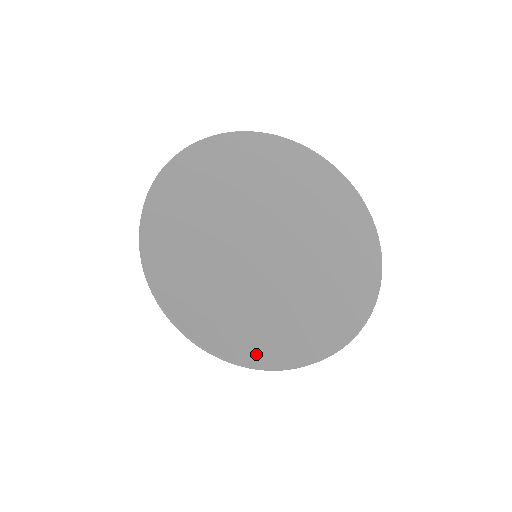
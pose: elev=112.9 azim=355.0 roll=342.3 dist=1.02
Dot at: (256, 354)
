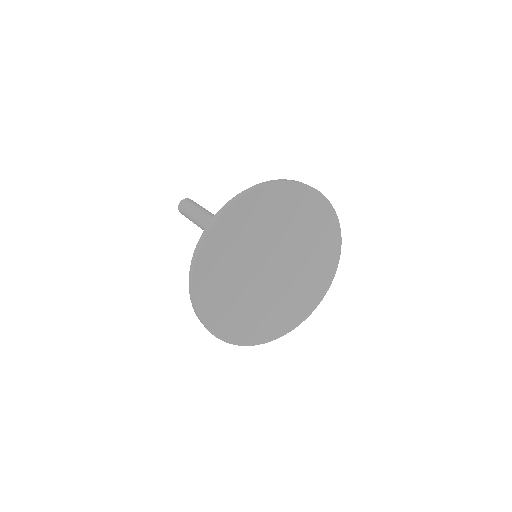
Dot at: (204, 307)
